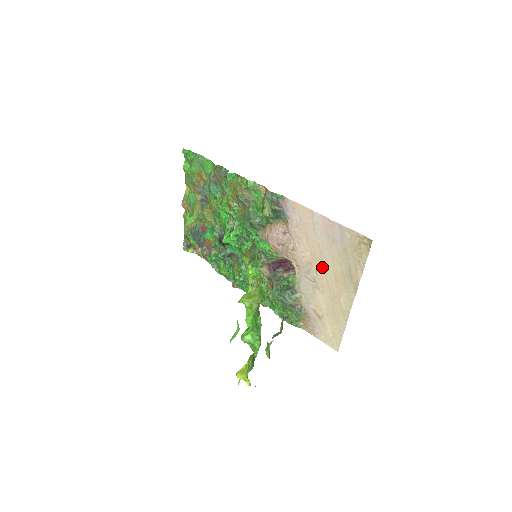
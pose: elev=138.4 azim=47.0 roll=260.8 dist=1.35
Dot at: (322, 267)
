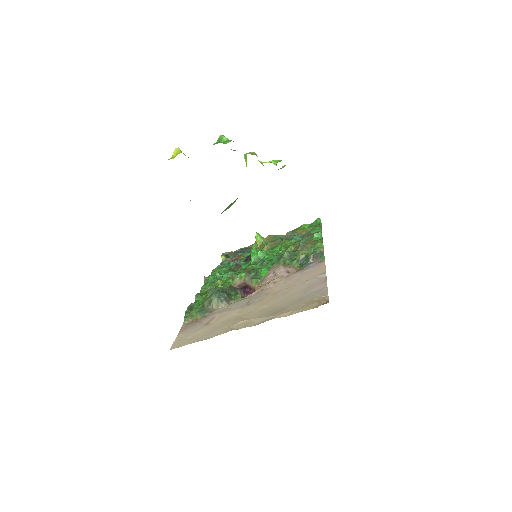
Dot at: (270, 300)
